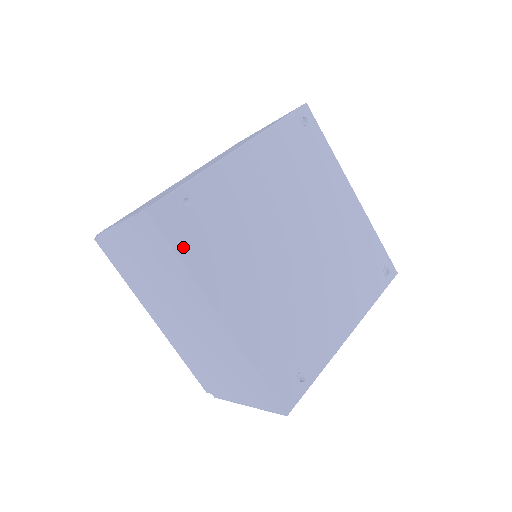
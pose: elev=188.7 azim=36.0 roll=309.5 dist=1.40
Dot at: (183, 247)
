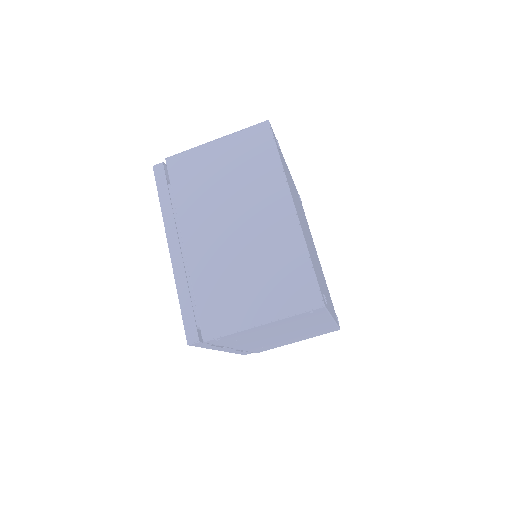
Dot at: (279, 154)
